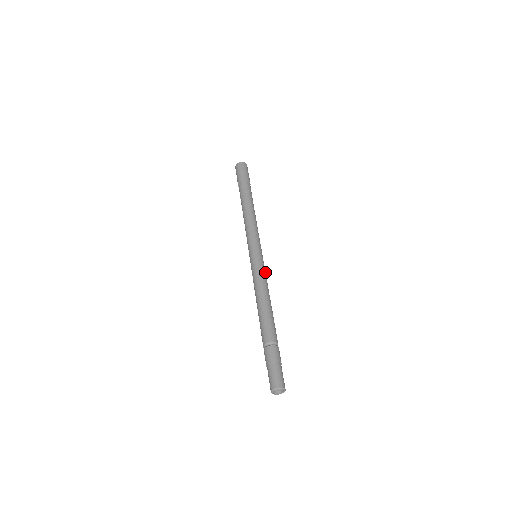
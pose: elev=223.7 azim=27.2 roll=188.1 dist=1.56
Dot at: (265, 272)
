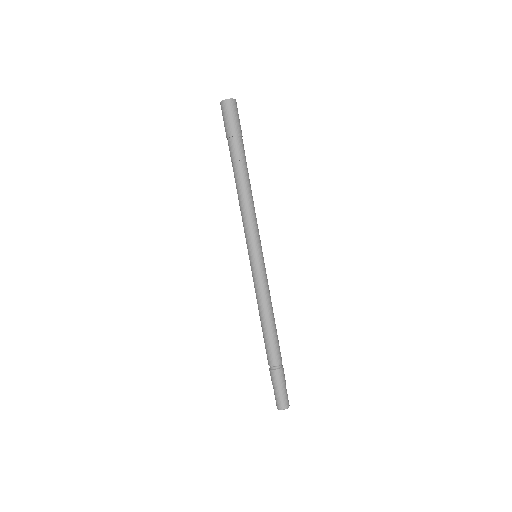
Dot at: occluded
